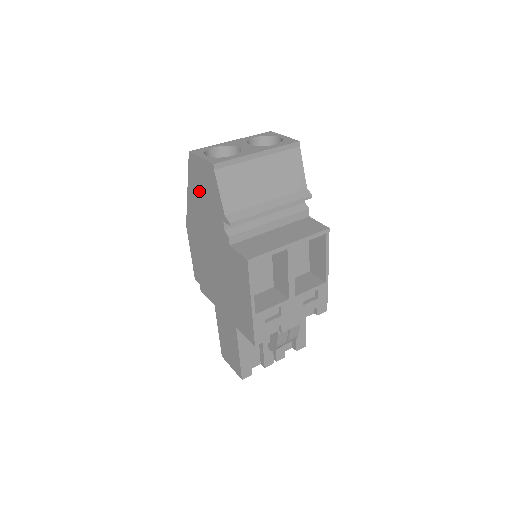
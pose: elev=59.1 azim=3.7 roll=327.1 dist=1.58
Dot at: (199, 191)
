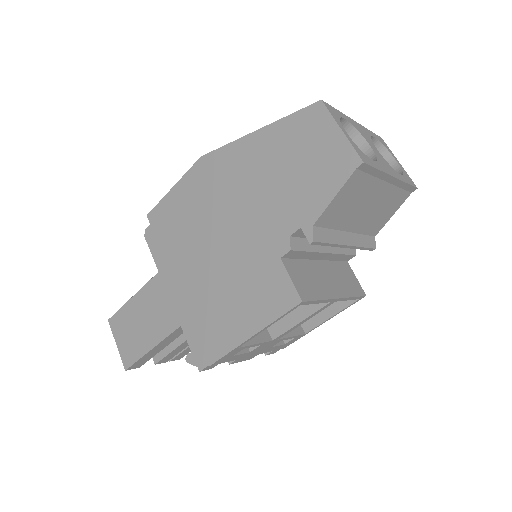
Dot at: (286, 155)
